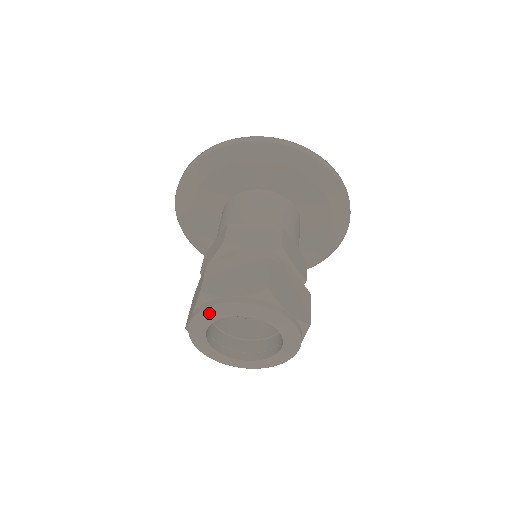
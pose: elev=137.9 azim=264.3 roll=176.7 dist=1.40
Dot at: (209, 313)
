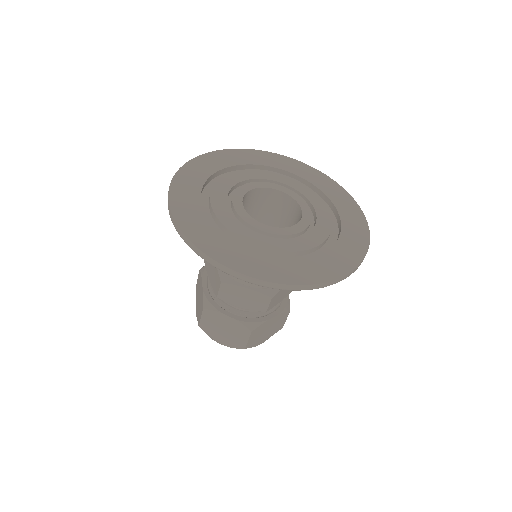
Dot at: occluded
